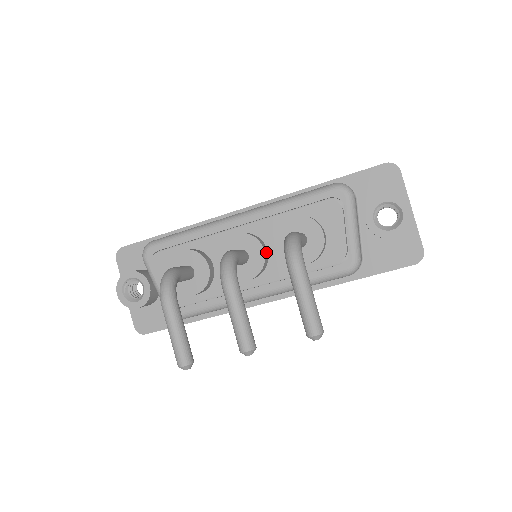
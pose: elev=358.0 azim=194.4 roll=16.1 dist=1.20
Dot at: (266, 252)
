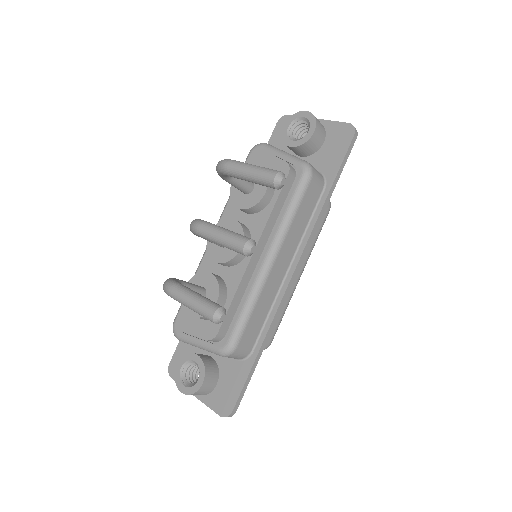
Dot at: (239, 222)
